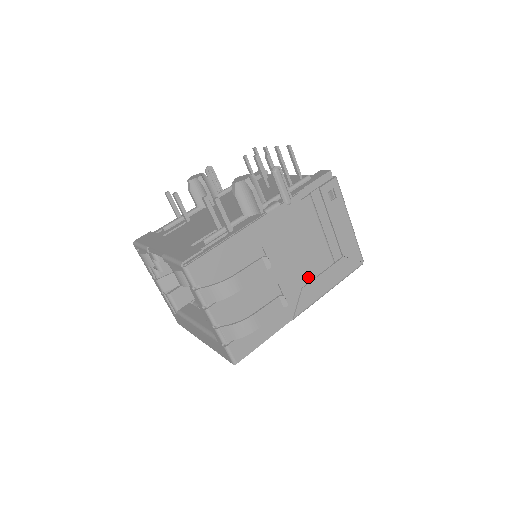
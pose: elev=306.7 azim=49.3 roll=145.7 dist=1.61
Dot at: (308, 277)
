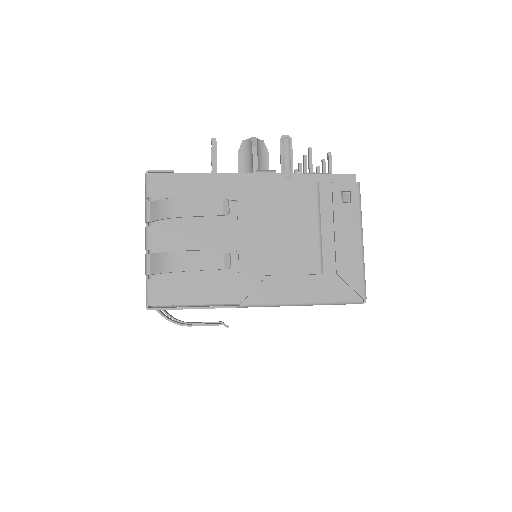
Dot at: (279, 269)
